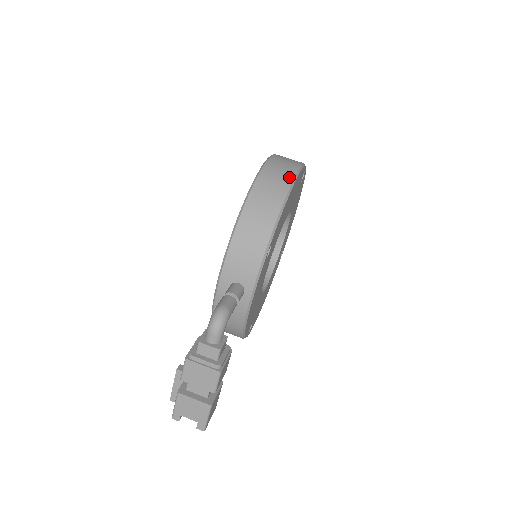
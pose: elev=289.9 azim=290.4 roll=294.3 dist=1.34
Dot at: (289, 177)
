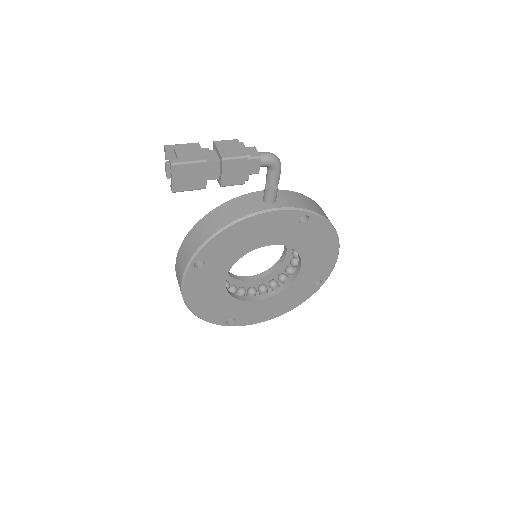
Dot at: occluded
